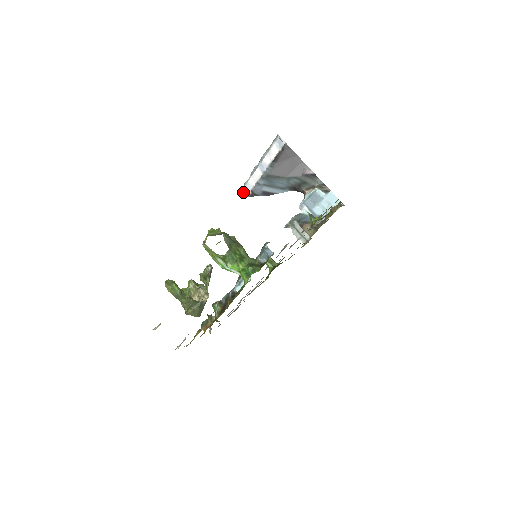
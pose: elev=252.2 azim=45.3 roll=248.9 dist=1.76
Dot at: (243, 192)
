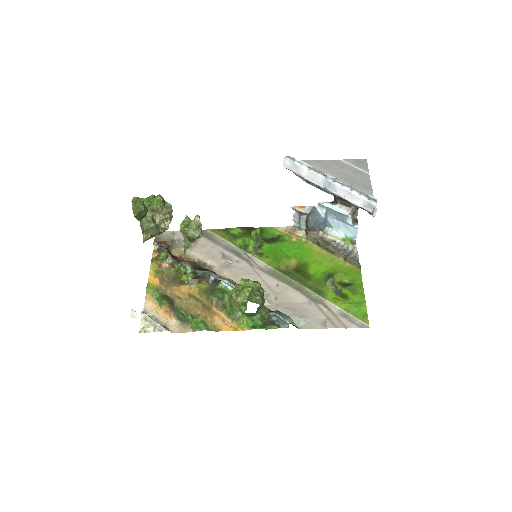
Dot at: (283, 160)
